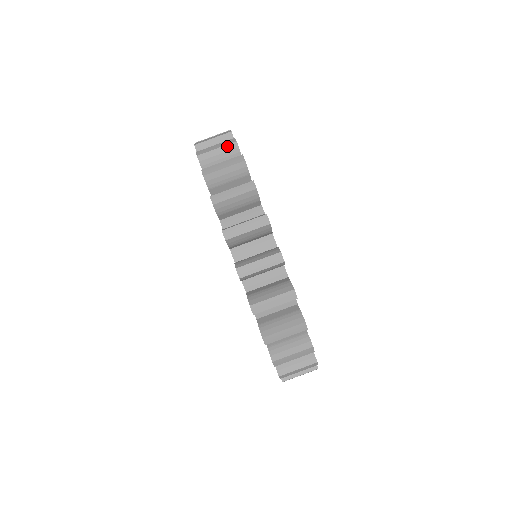
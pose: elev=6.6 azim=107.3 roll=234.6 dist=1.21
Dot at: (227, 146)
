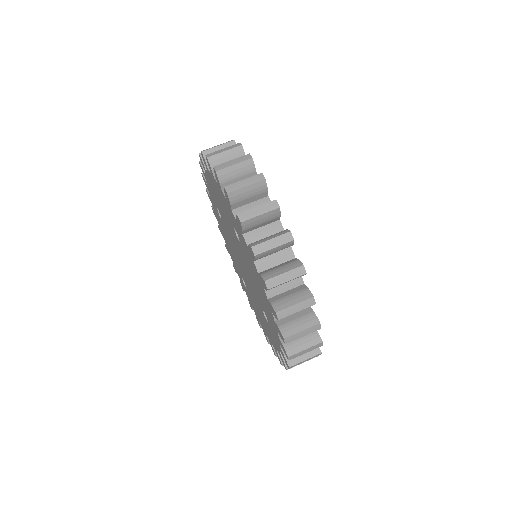
Dot at: (256, 184)
